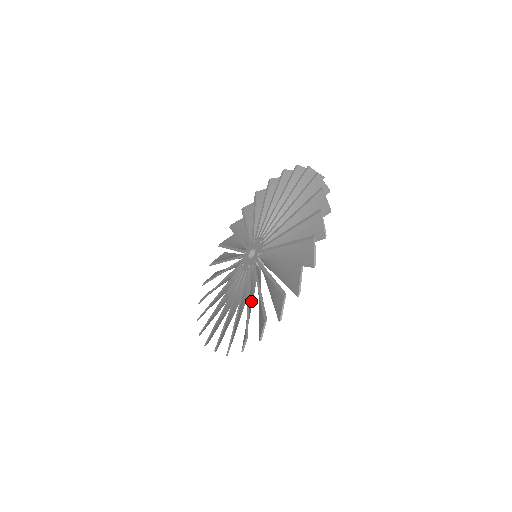
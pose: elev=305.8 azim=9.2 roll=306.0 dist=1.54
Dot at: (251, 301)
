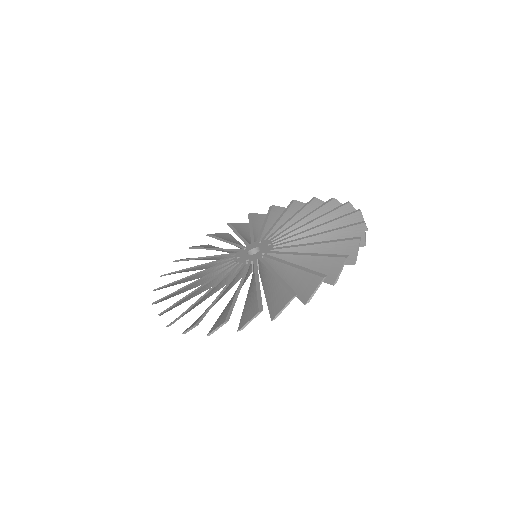
Dot at: occluded
